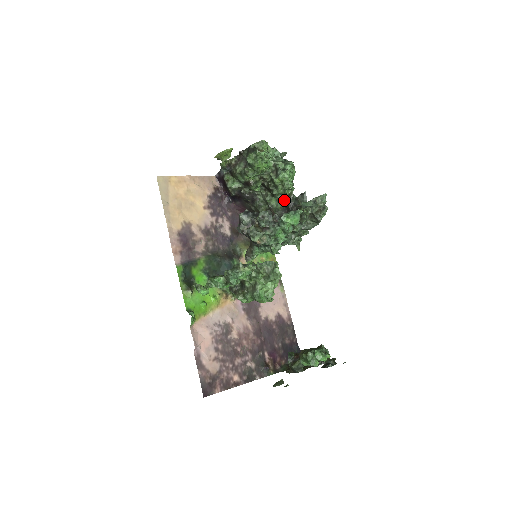
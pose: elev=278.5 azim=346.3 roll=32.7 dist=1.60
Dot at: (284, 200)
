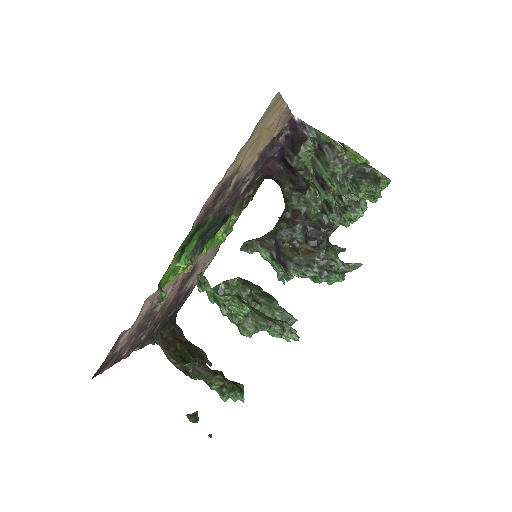
Dot at: (324, 223)
